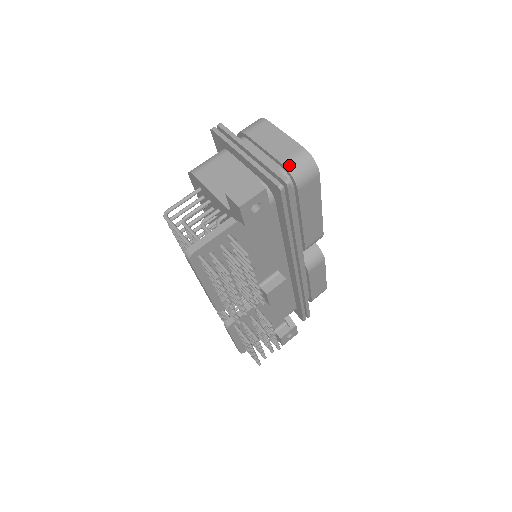
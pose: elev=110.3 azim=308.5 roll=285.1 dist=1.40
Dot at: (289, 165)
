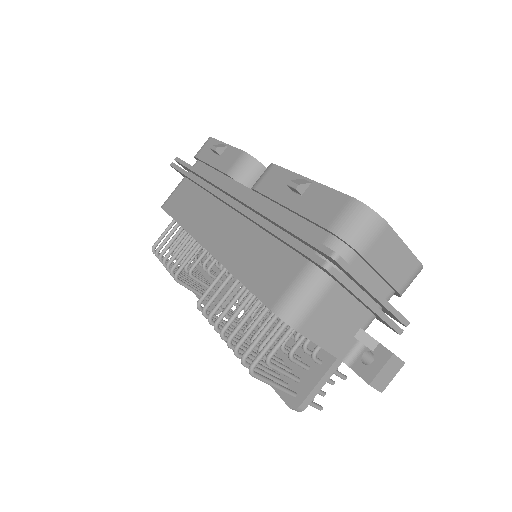
Dot at: (404, 291)
